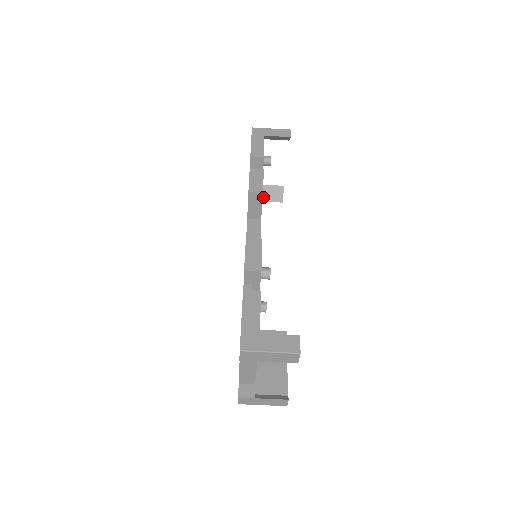
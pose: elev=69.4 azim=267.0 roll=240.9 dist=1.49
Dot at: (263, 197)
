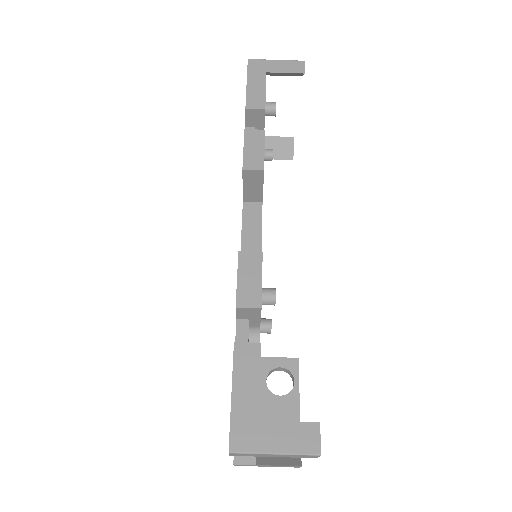
Dot at: (266, 156)
